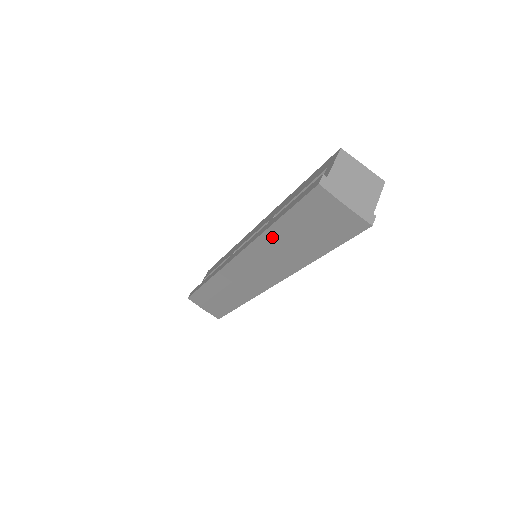
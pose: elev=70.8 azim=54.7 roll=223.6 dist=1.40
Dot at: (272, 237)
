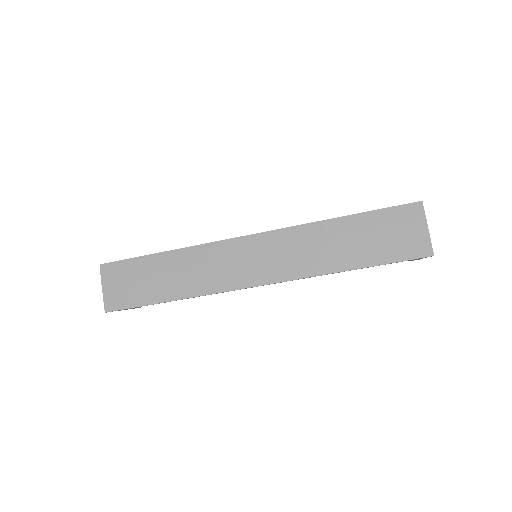
Dot at: (325, 229)
